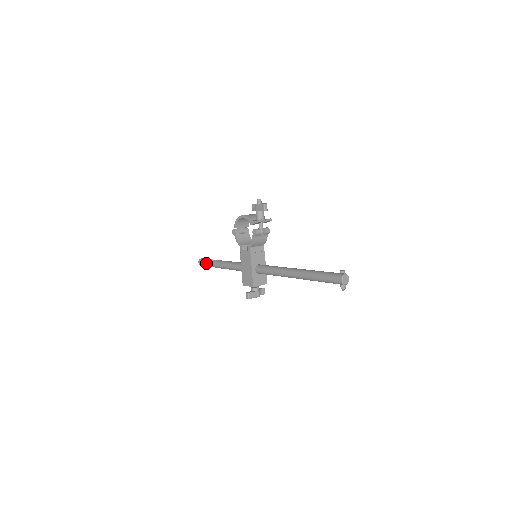
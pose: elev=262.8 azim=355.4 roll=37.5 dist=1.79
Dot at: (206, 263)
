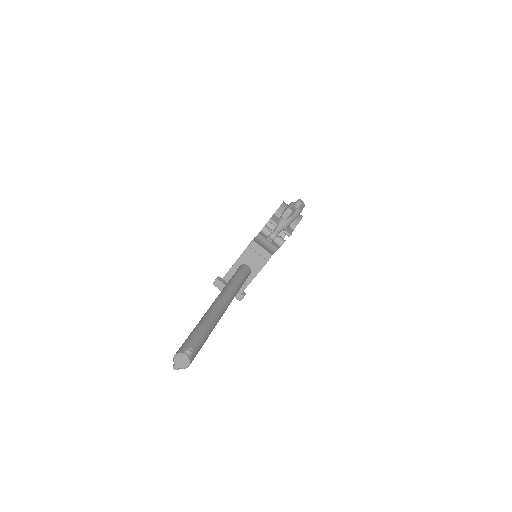
Dot at: occluded
